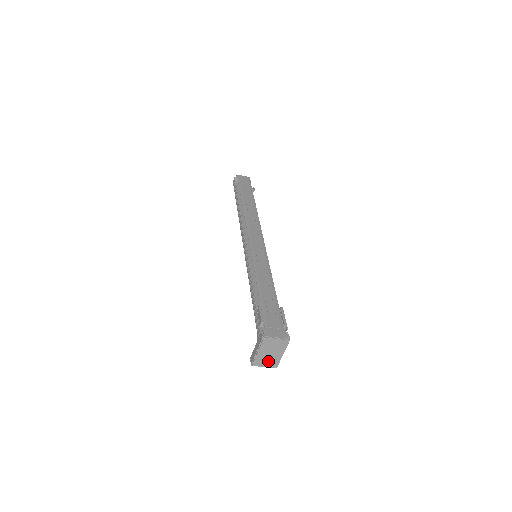
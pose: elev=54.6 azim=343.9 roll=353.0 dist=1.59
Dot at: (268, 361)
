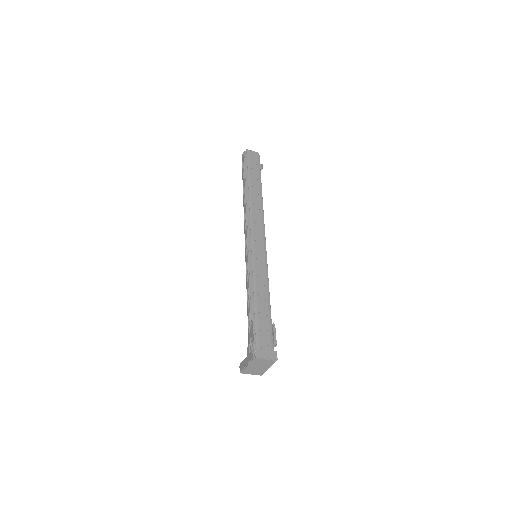
Dot at: (255, 371)
